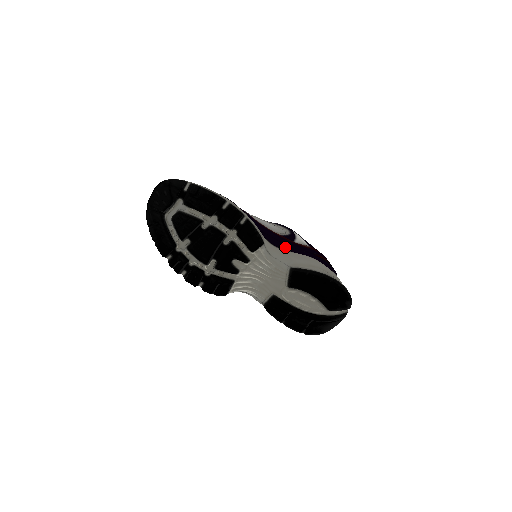
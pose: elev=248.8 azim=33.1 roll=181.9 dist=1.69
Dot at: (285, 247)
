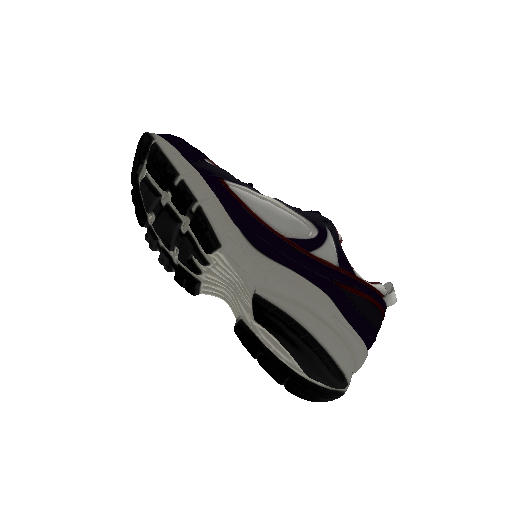
Dot at: (280, 258)
